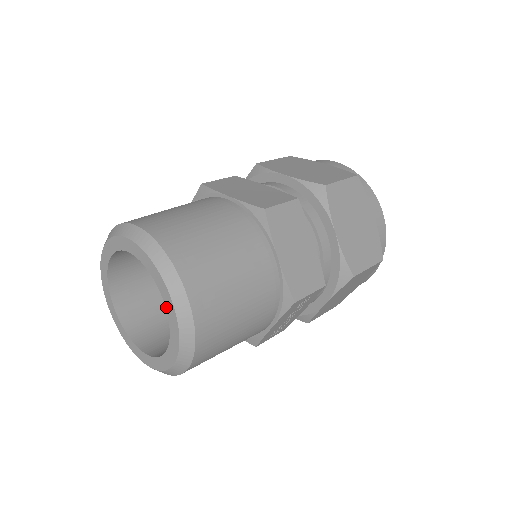
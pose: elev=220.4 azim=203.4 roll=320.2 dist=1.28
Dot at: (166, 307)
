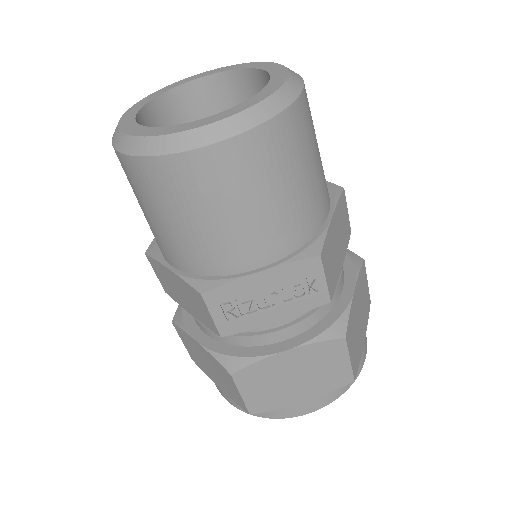
Dot at: (265, 87)
